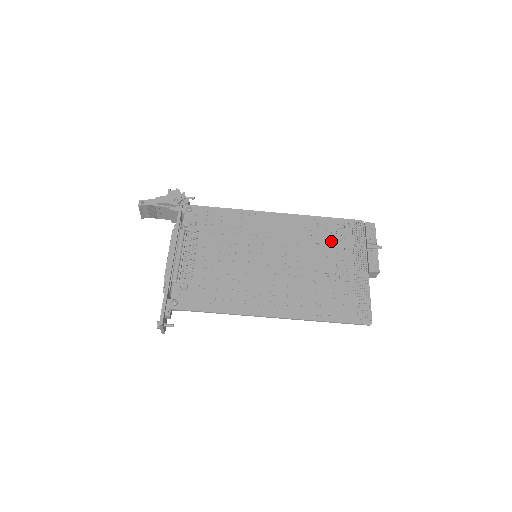
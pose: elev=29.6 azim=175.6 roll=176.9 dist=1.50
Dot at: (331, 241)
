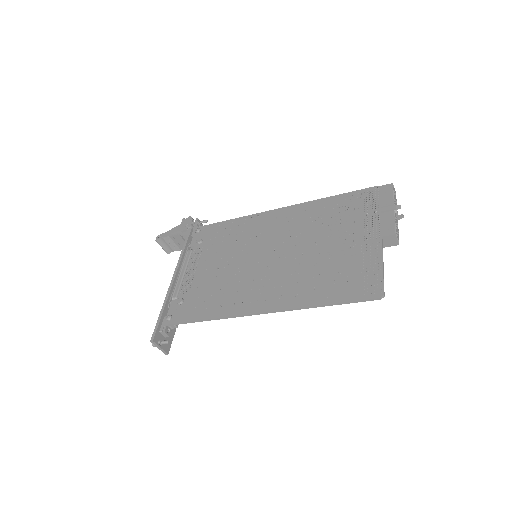
Dot at: (337, 218)
